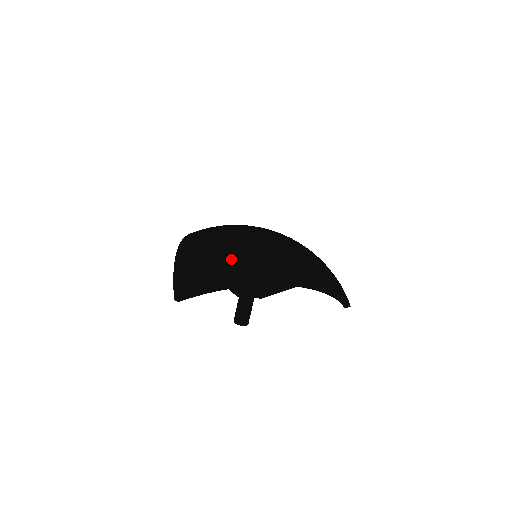
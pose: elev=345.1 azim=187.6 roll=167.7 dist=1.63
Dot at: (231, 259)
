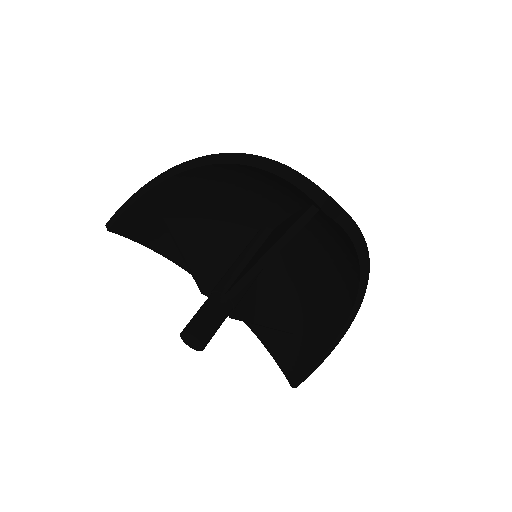
Dot at: occluded
